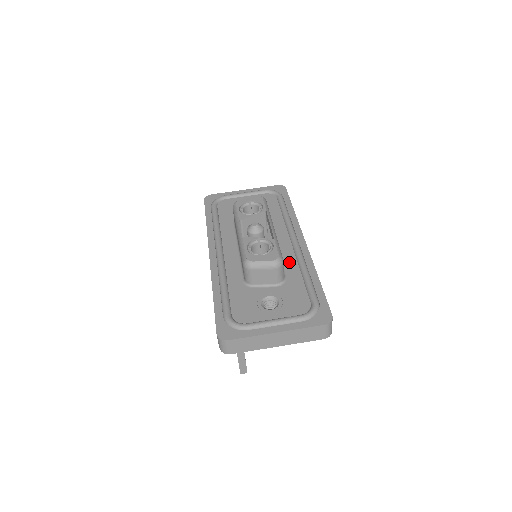
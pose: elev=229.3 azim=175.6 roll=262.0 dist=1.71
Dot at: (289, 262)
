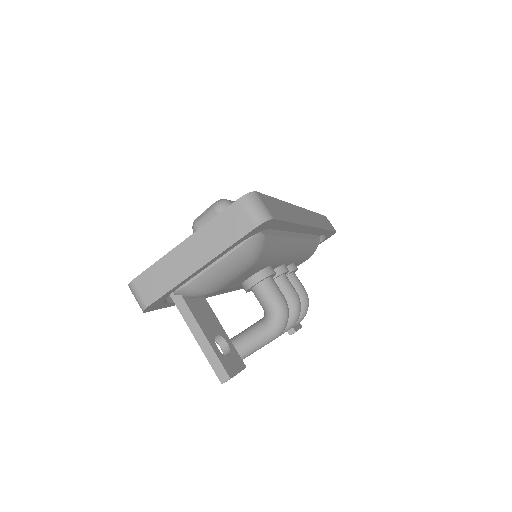
Dot at: occluded
